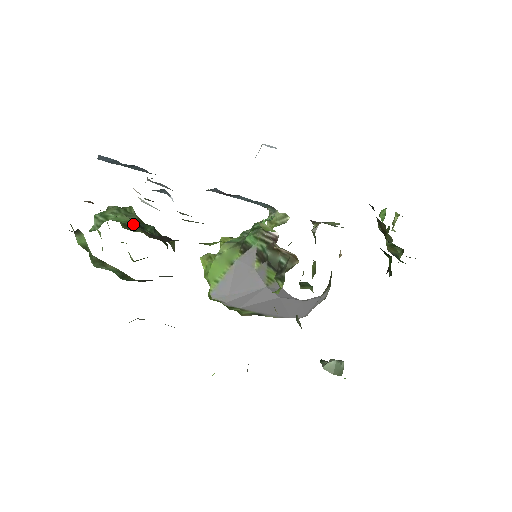
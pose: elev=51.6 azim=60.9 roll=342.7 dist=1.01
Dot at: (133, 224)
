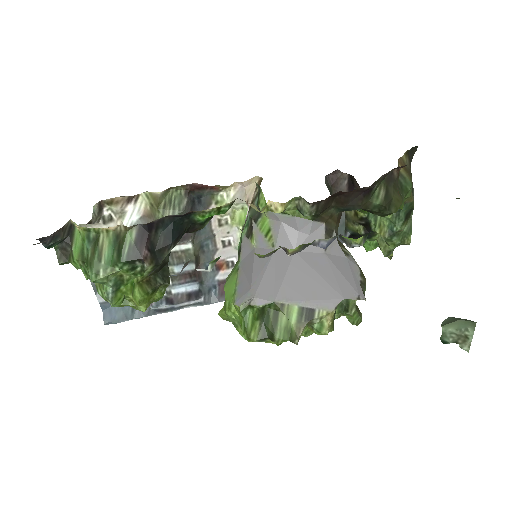
Dot at: occluded
